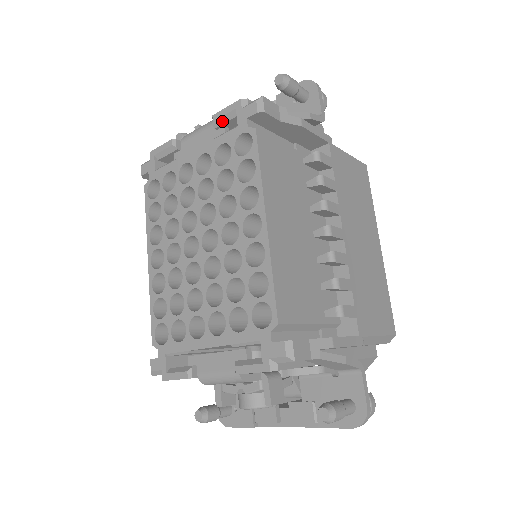
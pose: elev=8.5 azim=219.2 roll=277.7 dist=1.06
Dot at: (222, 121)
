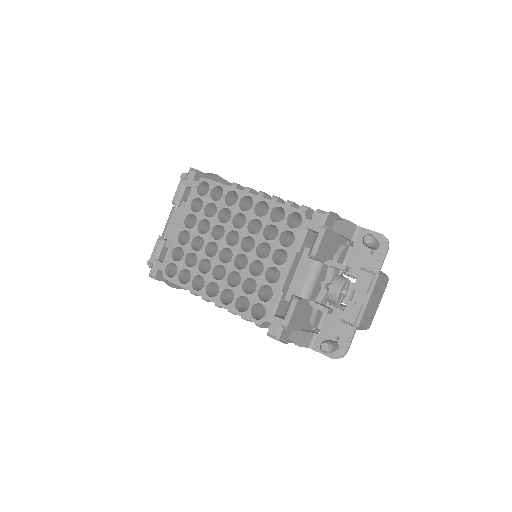
Dot at: (180, 198)
